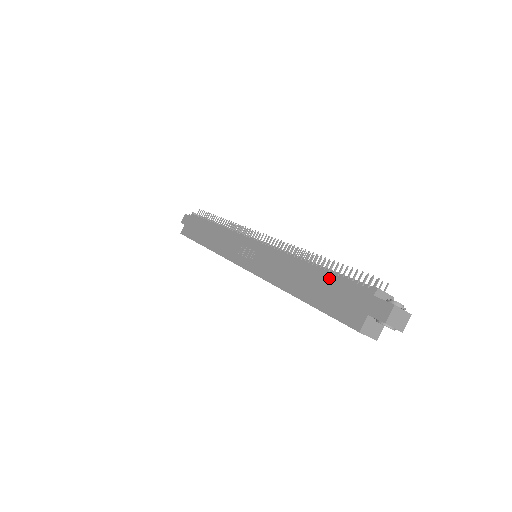
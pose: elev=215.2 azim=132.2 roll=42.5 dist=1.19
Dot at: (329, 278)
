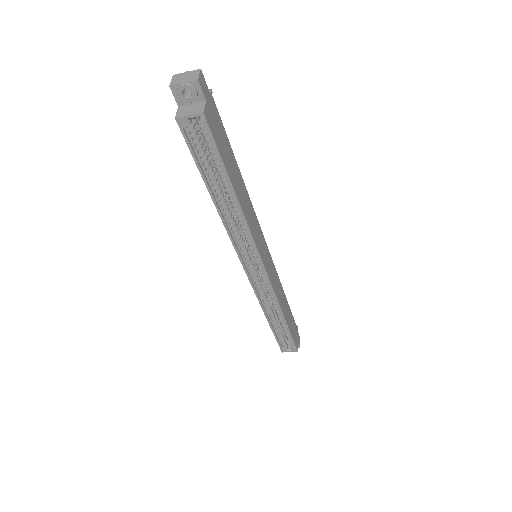
Dot at: occluded
